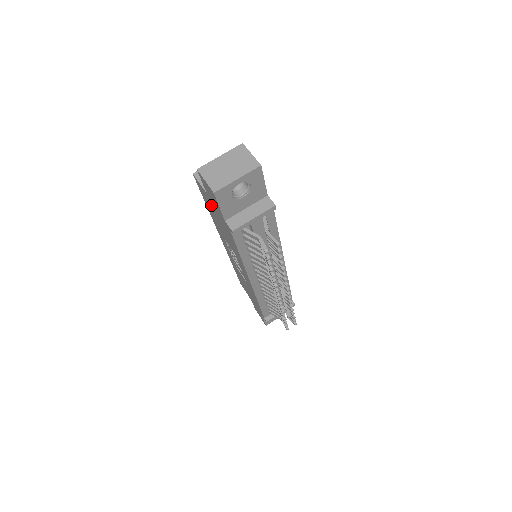
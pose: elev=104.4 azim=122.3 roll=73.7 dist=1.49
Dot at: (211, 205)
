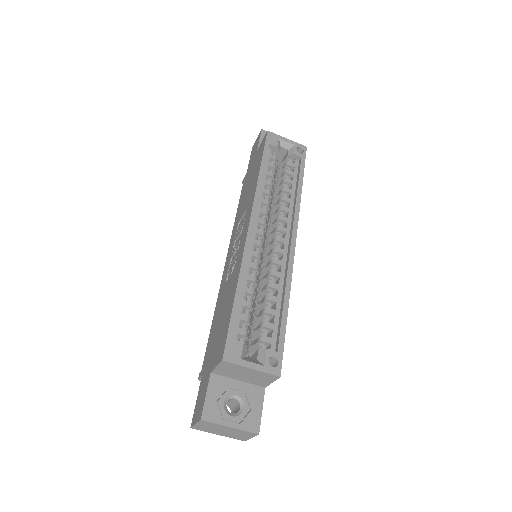
Dot at: (216, 347)
